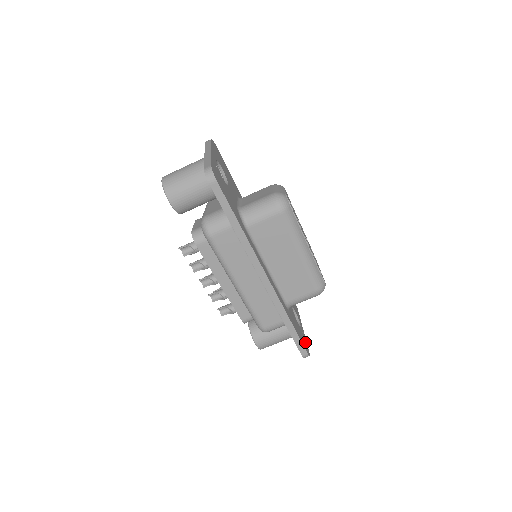
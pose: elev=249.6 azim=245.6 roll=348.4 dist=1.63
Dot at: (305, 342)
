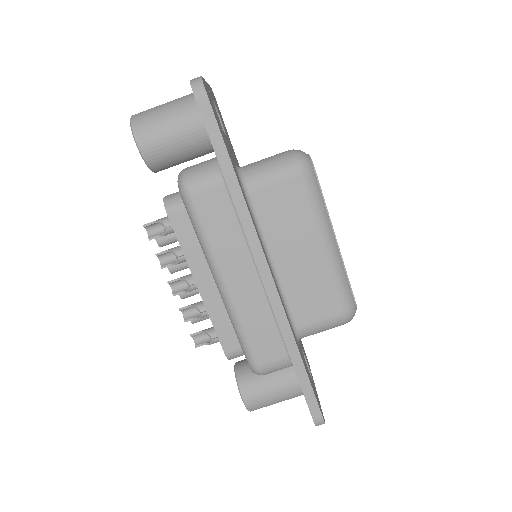
Dot at: occluded
